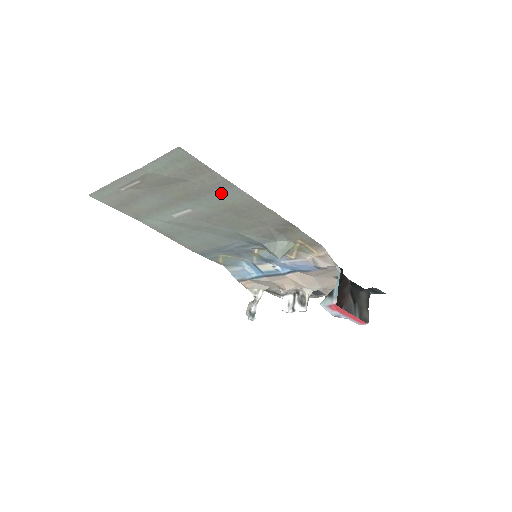
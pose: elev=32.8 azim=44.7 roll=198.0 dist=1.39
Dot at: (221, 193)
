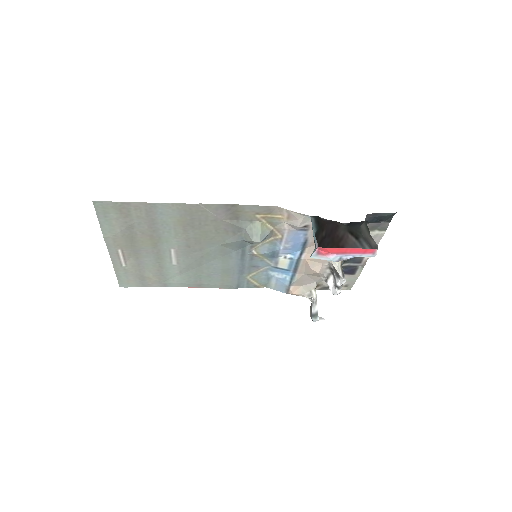
Dot at: (160, 217)
